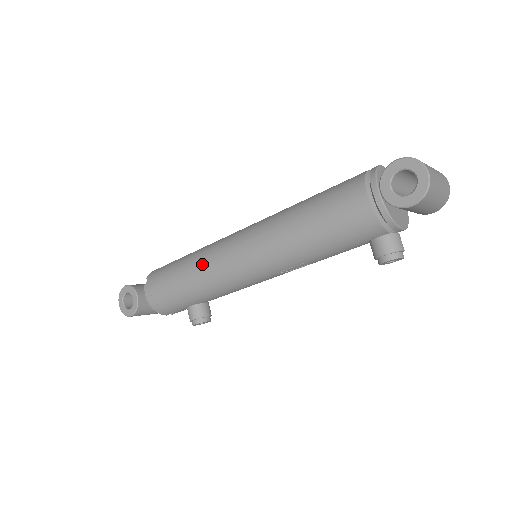
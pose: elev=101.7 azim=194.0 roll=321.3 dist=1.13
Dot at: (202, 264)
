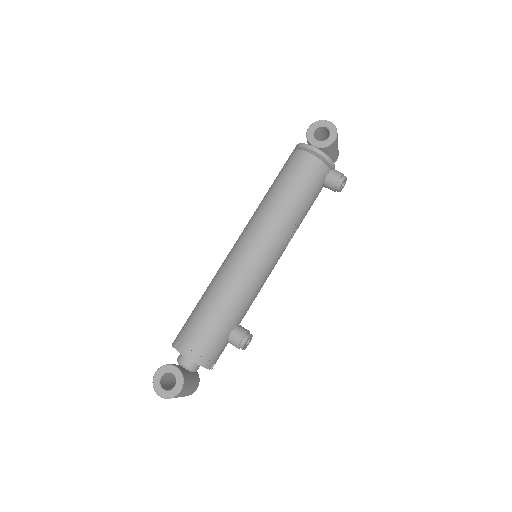
Dot at: (225, 282)
